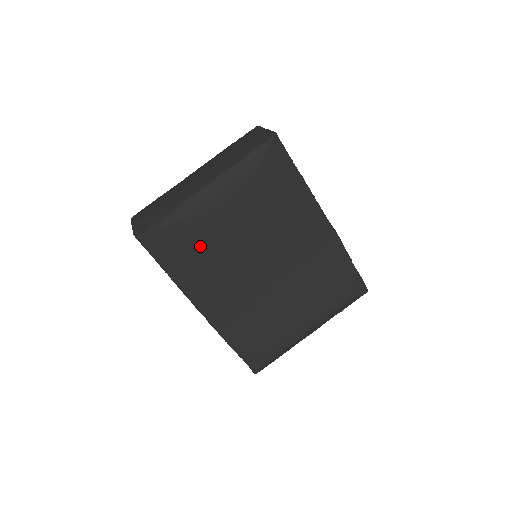
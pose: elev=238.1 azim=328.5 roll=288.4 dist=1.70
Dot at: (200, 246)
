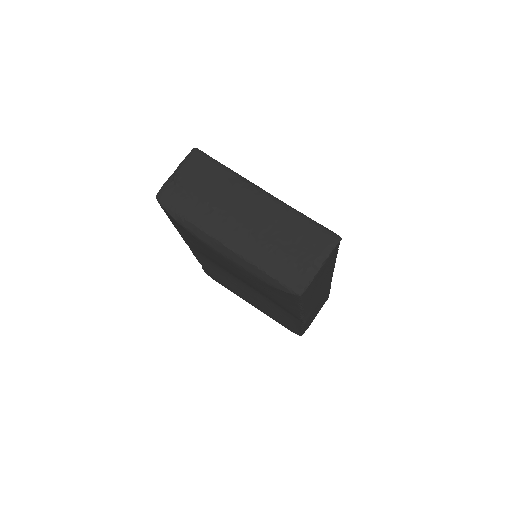
Dot at: (197, 243)
